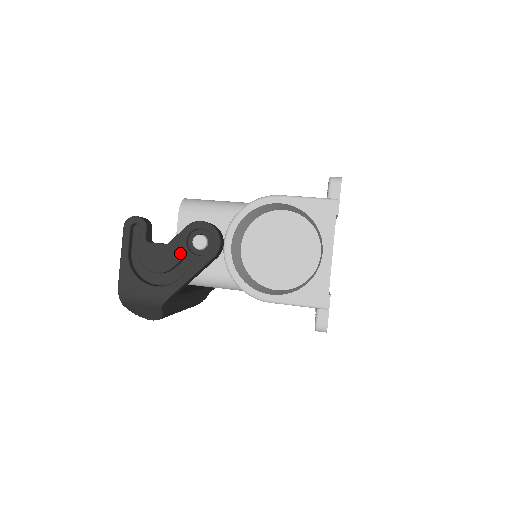
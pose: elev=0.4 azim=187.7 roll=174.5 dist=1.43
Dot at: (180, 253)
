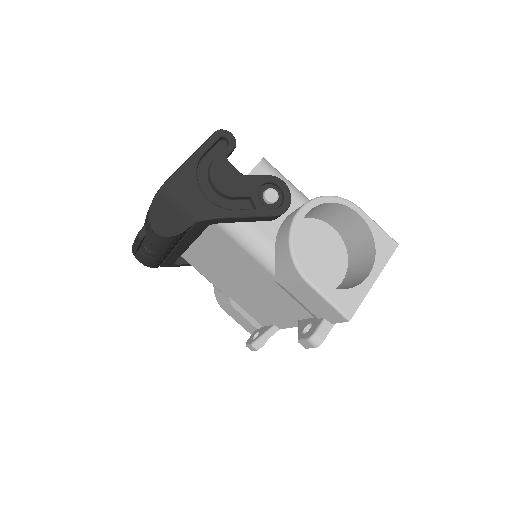
Dot at: (250, 190)
